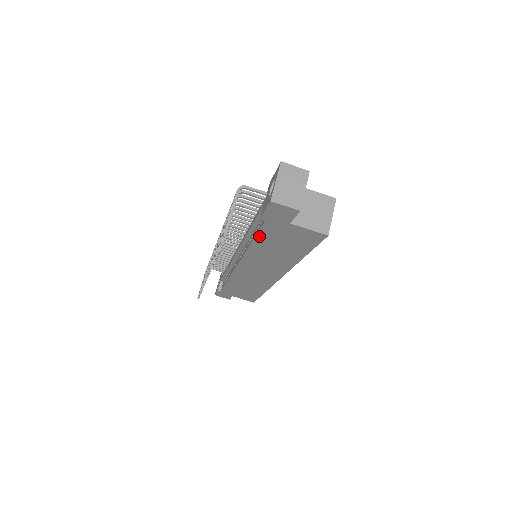
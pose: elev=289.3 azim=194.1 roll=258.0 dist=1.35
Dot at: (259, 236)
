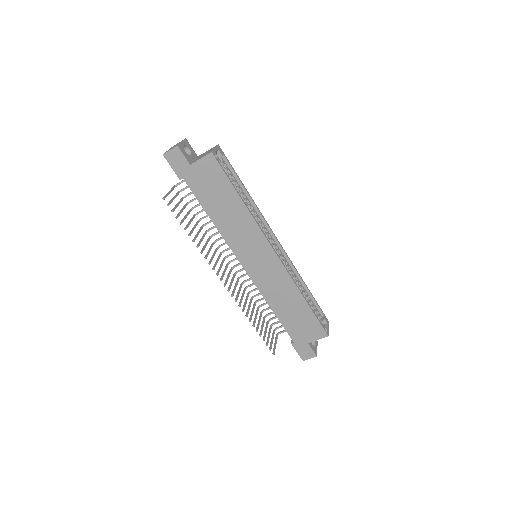
Dot at: (201, 202)
